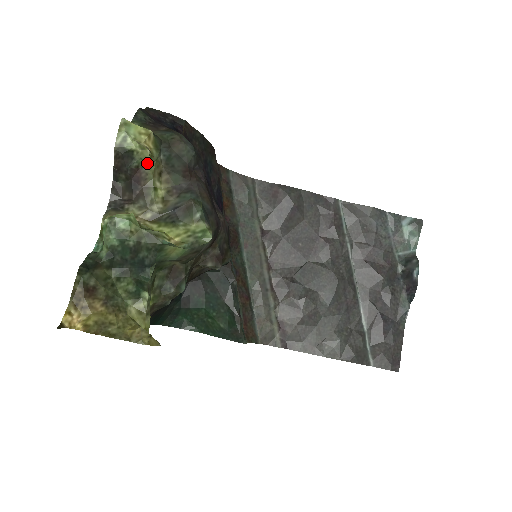
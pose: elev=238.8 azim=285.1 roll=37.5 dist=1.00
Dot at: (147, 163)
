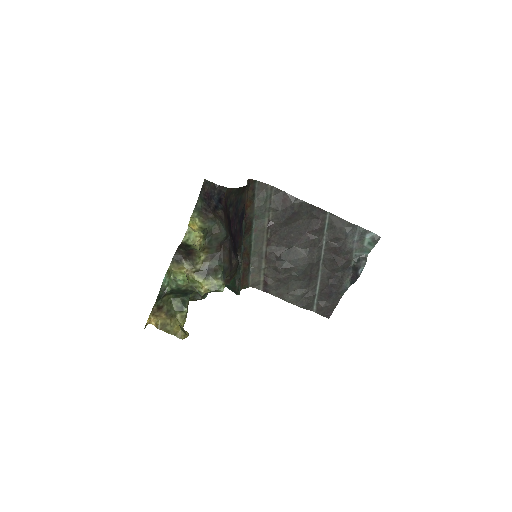
Dot at: (197, 250)
